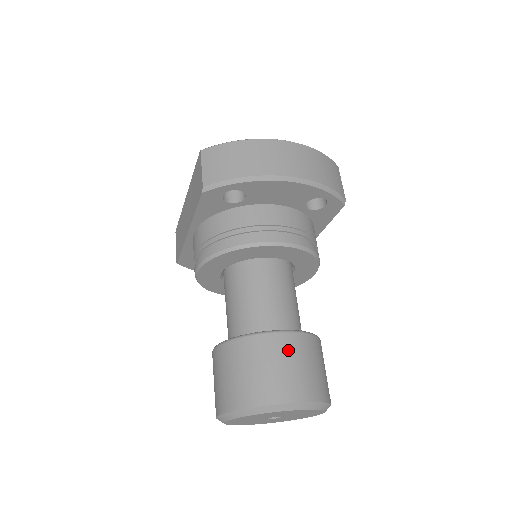
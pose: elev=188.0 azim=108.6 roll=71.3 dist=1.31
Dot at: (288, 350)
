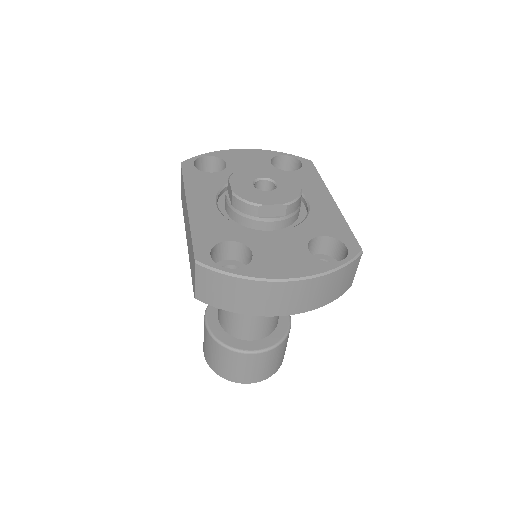
Dot at: (255, 362)
